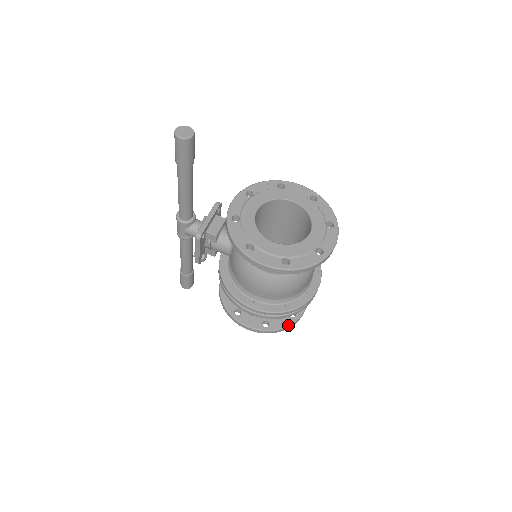
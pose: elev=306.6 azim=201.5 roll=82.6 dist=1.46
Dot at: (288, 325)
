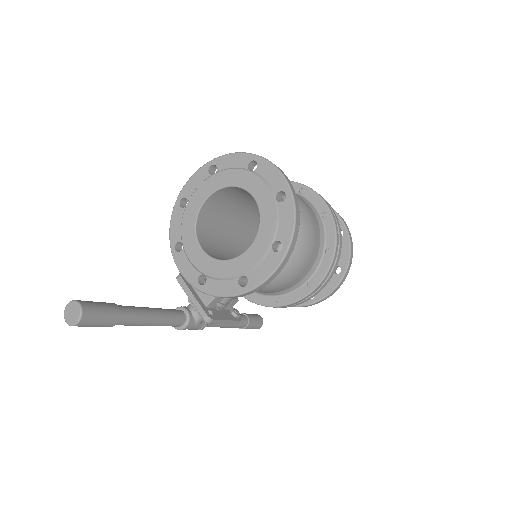
Dot at: (349, 245)
